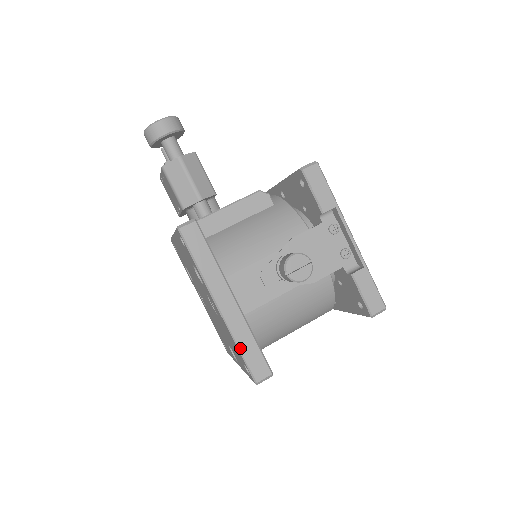
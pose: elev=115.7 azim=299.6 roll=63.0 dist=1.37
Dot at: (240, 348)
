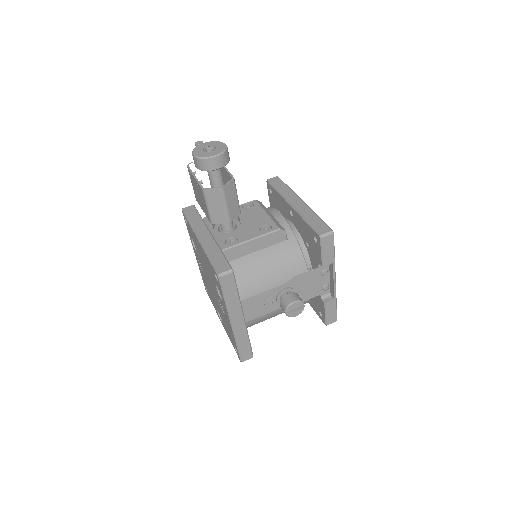
Dot at: (238, 345)
